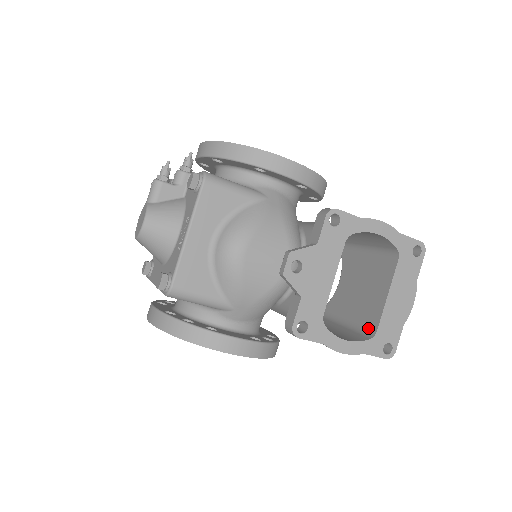
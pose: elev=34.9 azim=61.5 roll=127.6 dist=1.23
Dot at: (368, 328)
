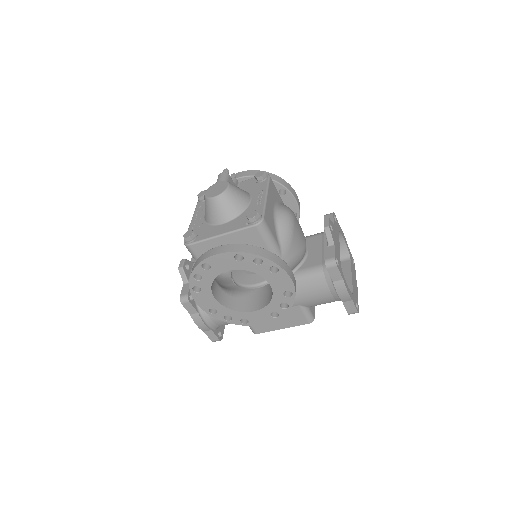
Dot at: occluded
